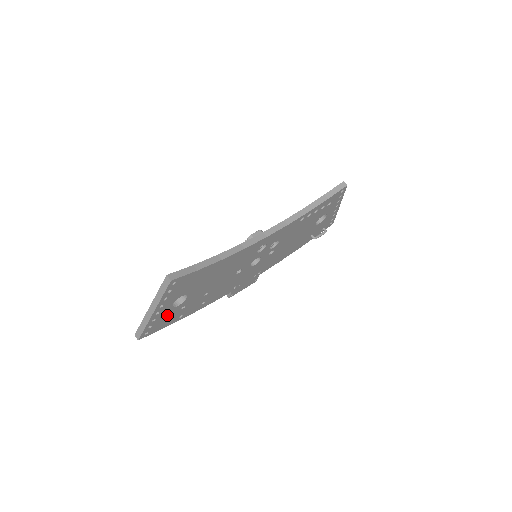
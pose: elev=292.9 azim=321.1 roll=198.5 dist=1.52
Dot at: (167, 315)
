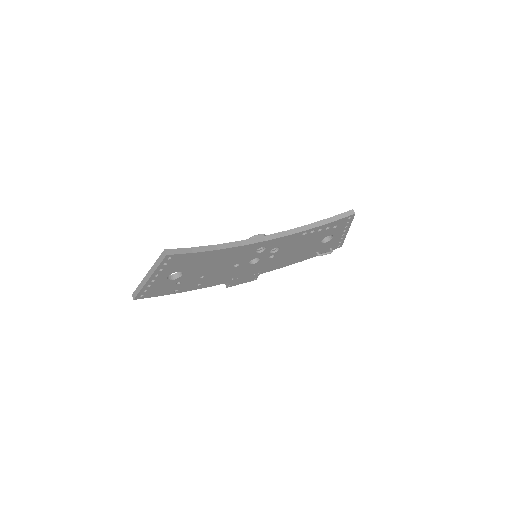
Dot at: (162, 285)
